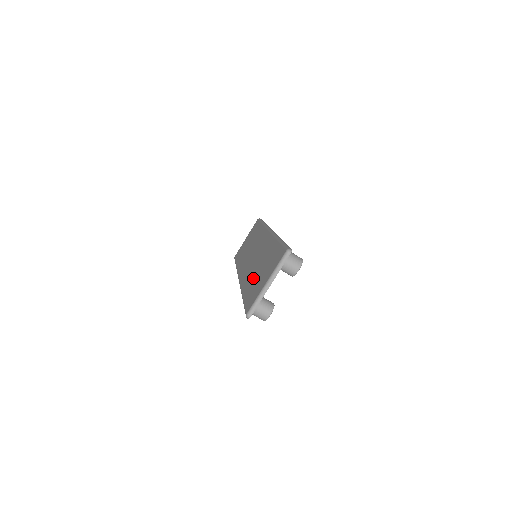
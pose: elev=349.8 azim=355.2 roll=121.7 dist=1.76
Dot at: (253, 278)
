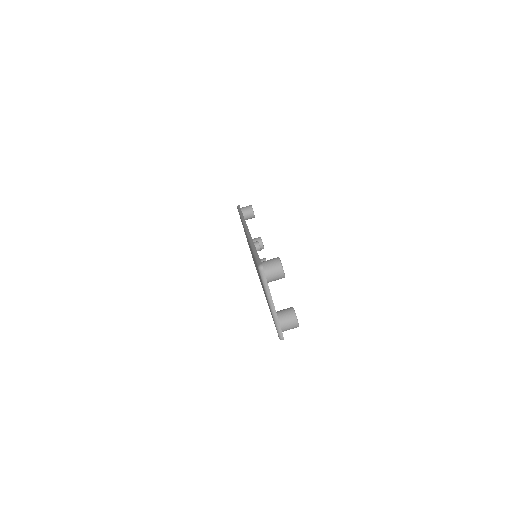
Dot at: (264, 292)
